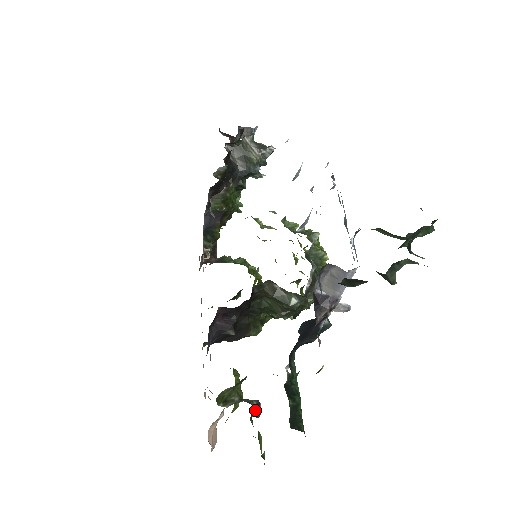
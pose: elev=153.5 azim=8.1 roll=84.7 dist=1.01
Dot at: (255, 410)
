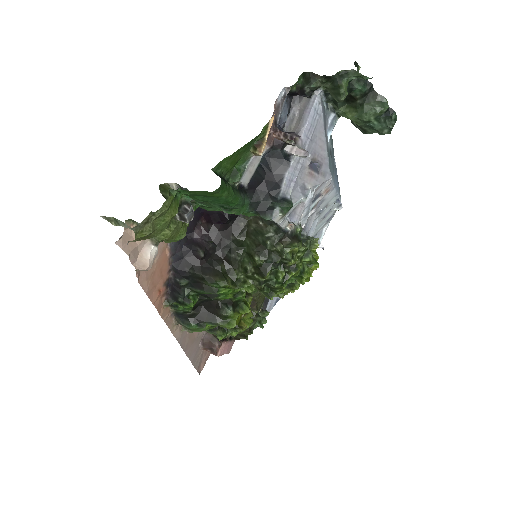
Dot at: (186, 205)
